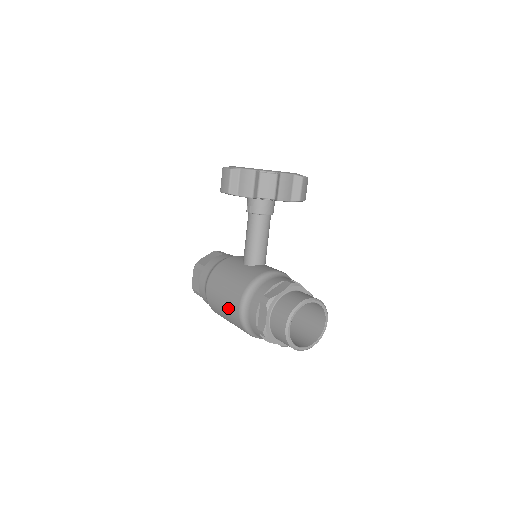
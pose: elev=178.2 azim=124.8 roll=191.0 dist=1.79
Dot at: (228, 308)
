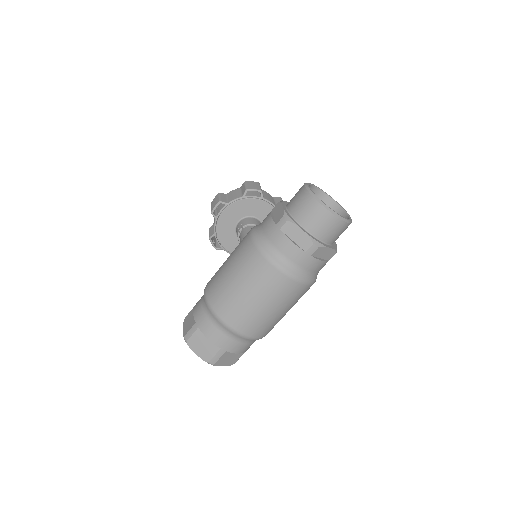
Dot at: (237, 257)
